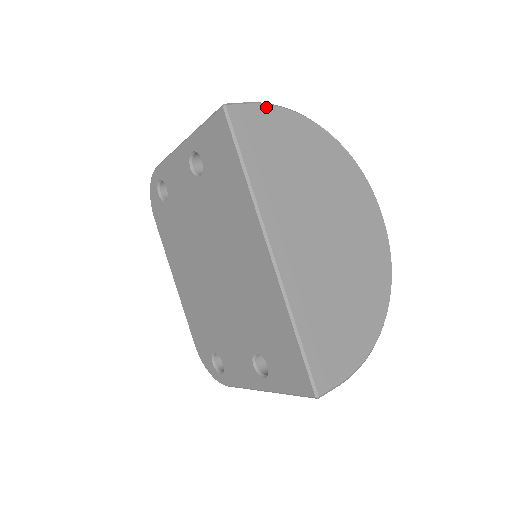
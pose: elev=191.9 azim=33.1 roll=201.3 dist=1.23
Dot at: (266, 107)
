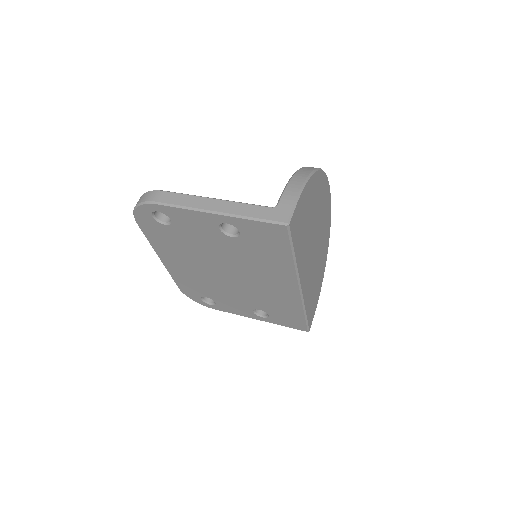
Dot at: (301, 196)
